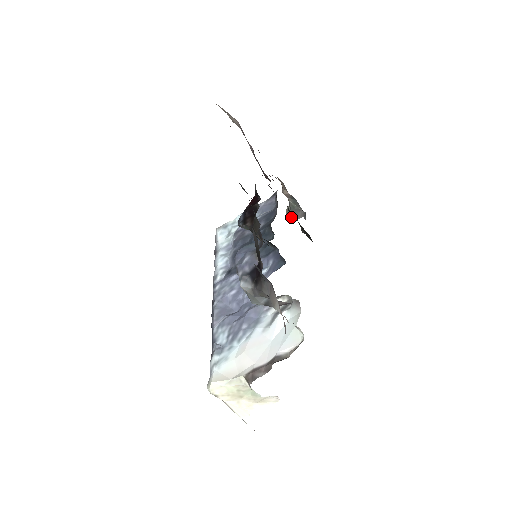
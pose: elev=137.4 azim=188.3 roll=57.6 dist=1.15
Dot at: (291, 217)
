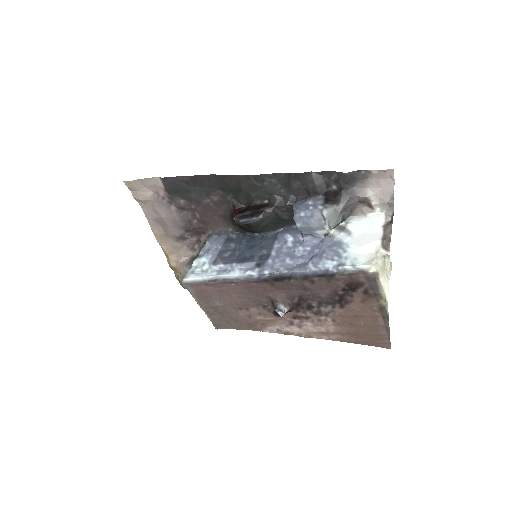
Dot at: occluded
